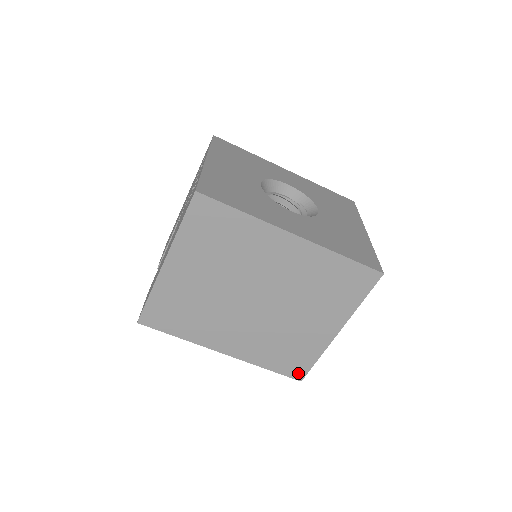
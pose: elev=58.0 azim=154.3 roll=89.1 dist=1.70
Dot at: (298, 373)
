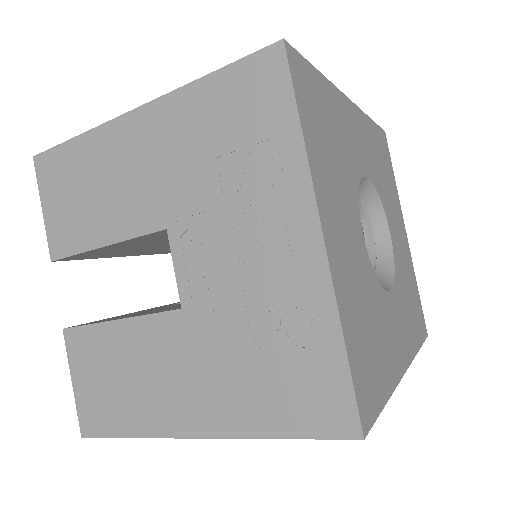
Dot at: occluded
